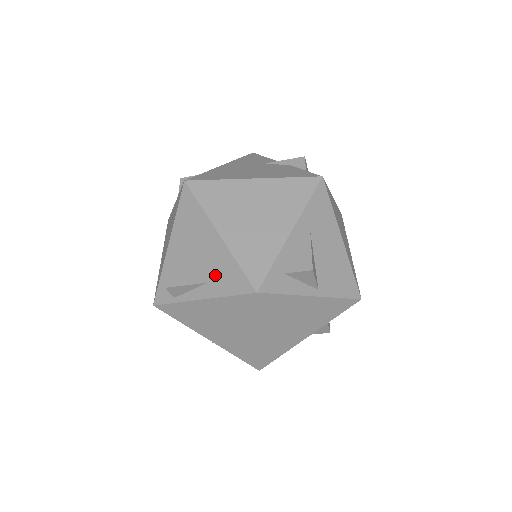
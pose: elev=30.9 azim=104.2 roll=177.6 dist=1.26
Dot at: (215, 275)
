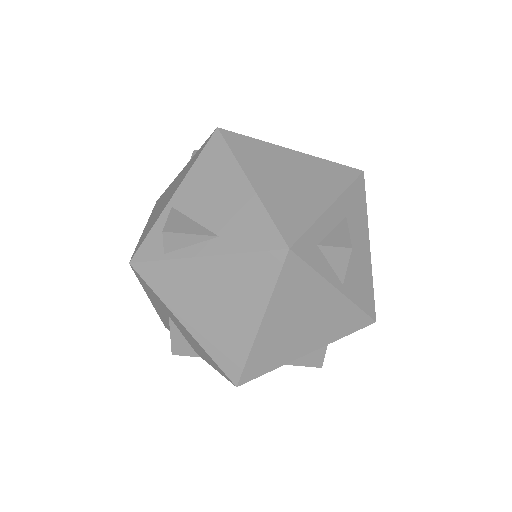
Dot at: (233, 227)
